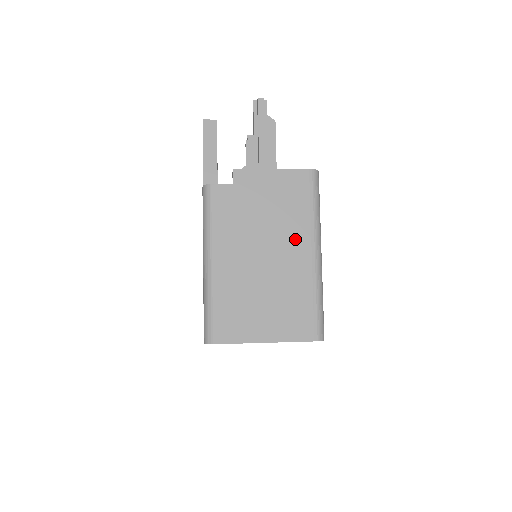
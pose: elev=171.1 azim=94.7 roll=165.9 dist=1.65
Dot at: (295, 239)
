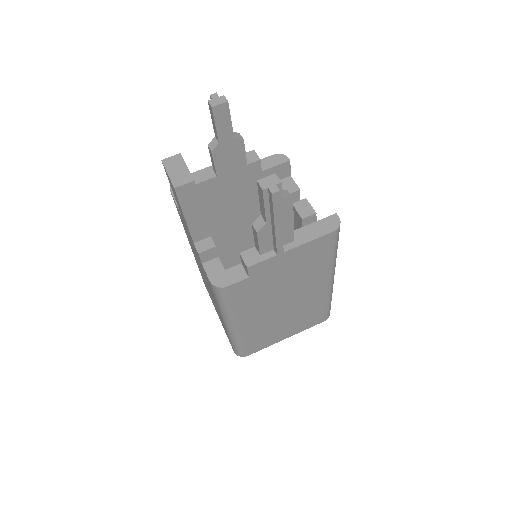
Dot at: (313, 283)
